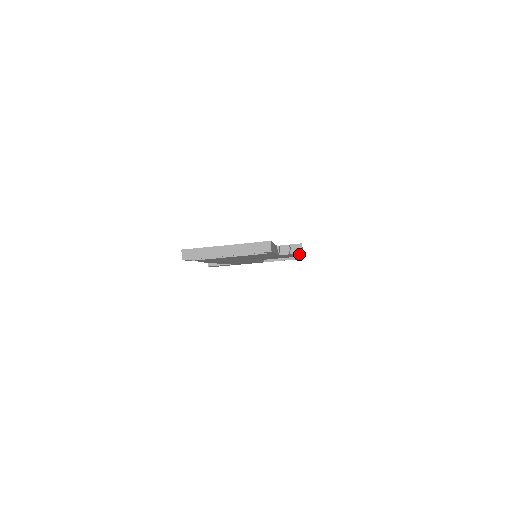
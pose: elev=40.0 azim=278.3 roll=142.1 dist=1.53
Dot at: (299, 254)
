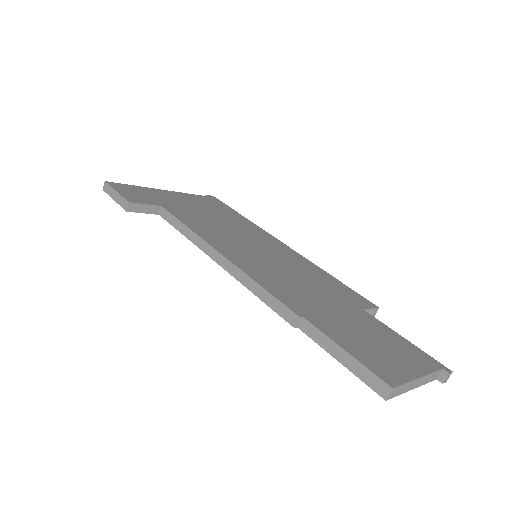
Dot at: occluded
